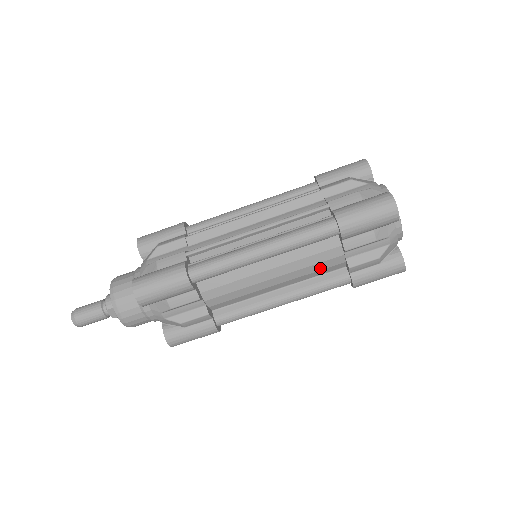
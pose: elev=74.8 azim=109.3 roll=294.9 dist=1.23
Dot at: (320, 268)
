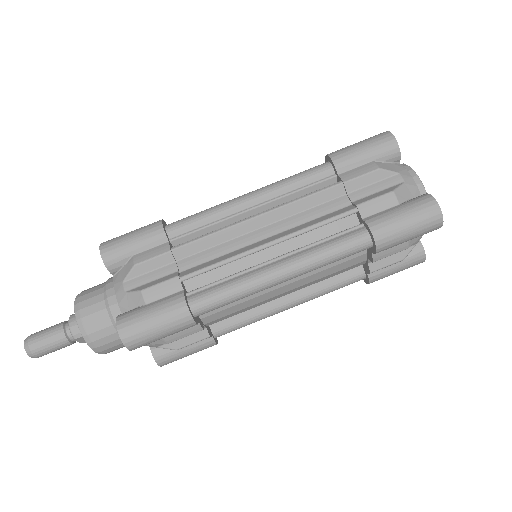
Dot at: (337, 273)
